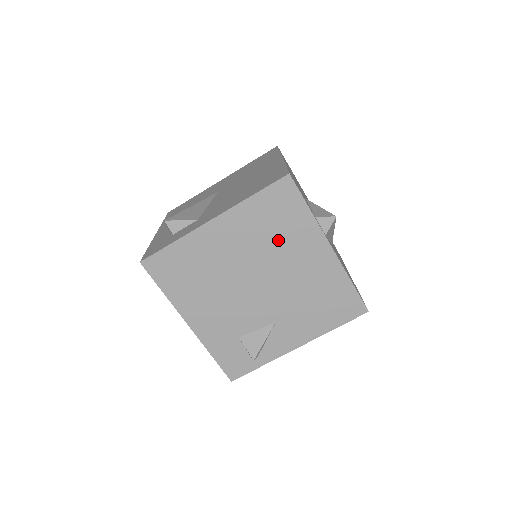
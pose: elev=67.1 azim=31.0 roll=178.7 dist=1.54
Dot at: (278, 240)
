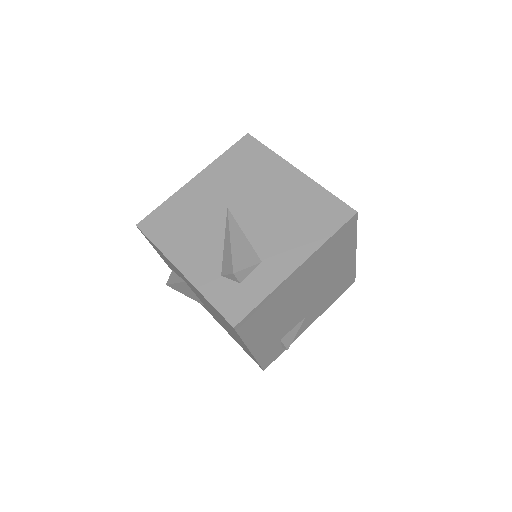
Dot at: (331, 262)
